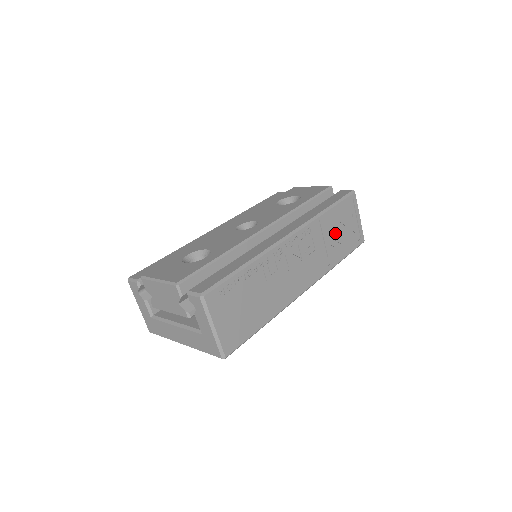
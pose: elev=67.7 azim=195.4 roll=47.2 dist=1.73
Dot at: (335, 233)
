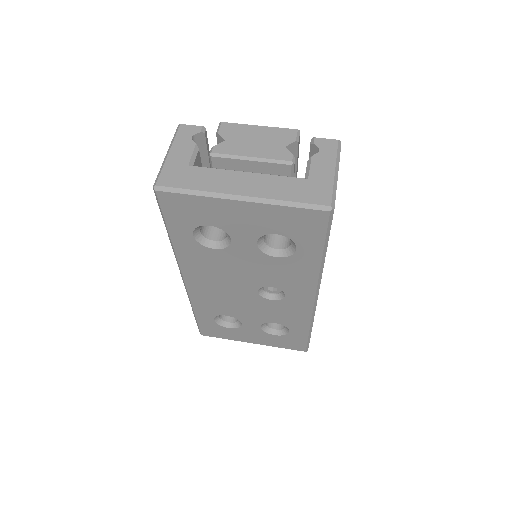
Dot at: occluded
